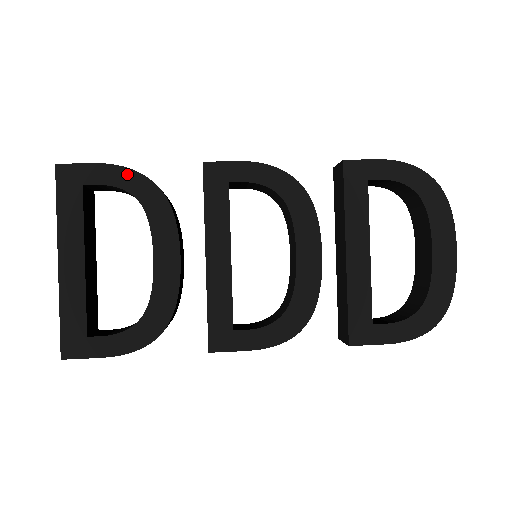
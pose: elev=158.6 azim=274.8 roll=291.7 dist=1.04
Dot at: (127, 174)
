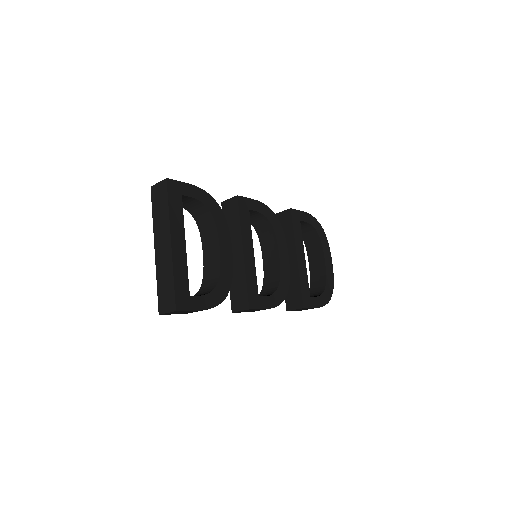
Dot at: (204, 194)
